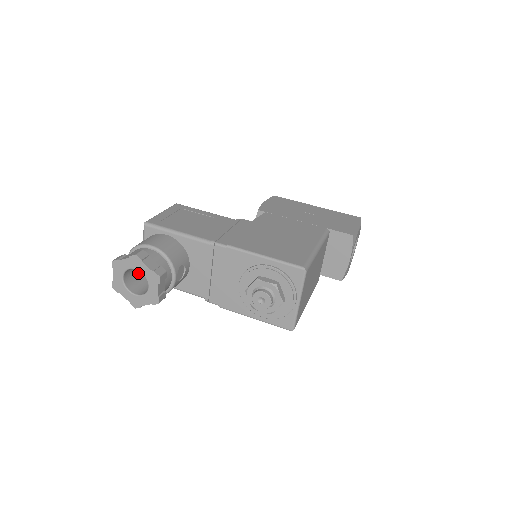
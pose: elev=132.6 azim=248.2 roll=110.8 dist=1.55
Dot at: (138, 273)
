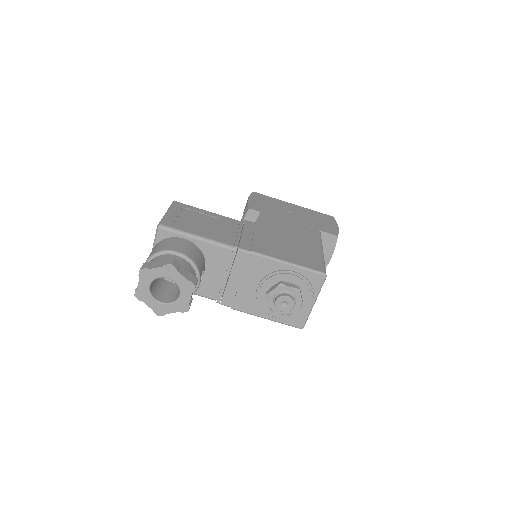
Dot at: (157, 279)
